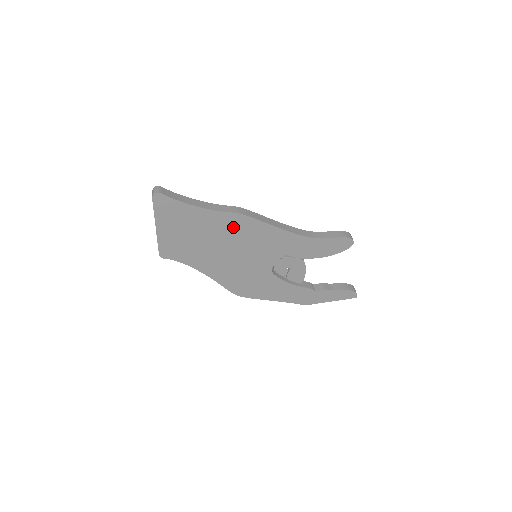
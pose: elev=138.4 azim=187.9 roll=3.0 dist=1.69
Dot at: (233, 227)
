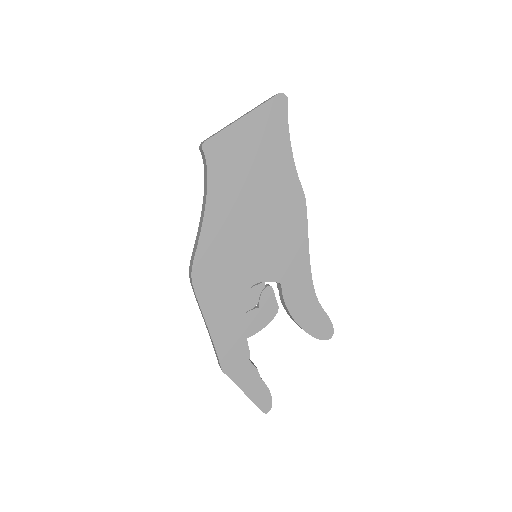
Dot at: (286, 201)
